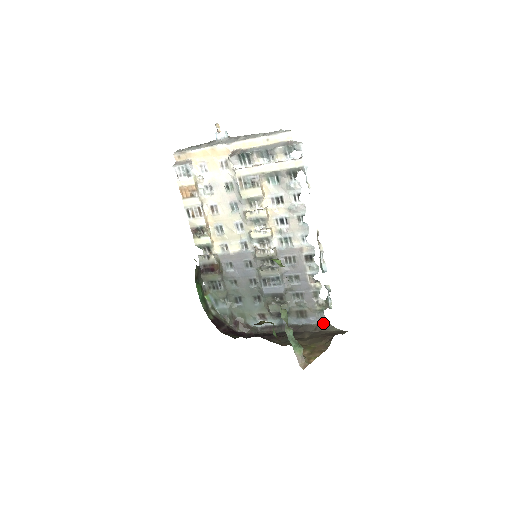
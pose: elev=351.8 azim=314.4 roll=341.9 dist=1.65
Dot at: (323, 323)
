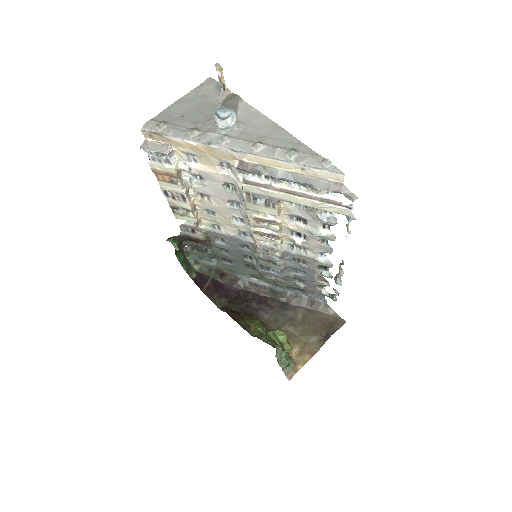
Dot at: (321, 301)
